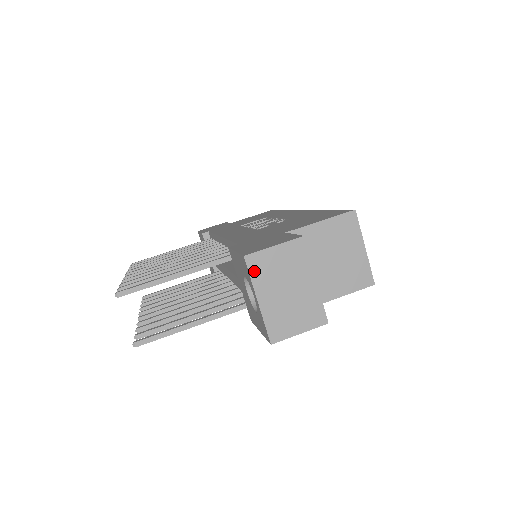
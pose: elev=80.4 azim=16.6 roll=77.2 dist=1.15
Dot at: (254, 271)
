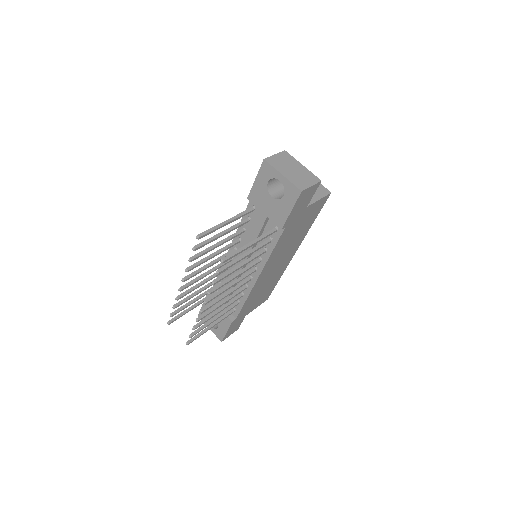
Dot at: (272, 164)
